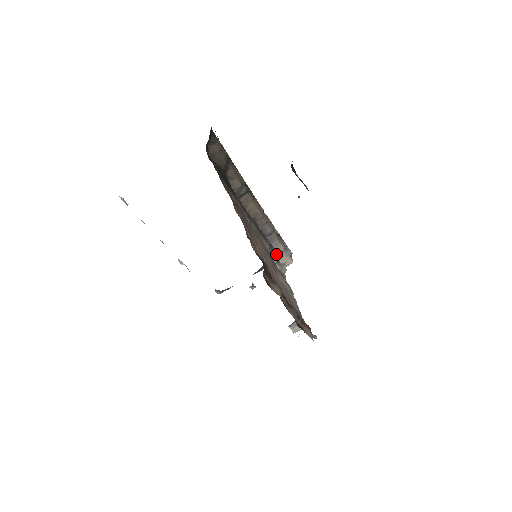
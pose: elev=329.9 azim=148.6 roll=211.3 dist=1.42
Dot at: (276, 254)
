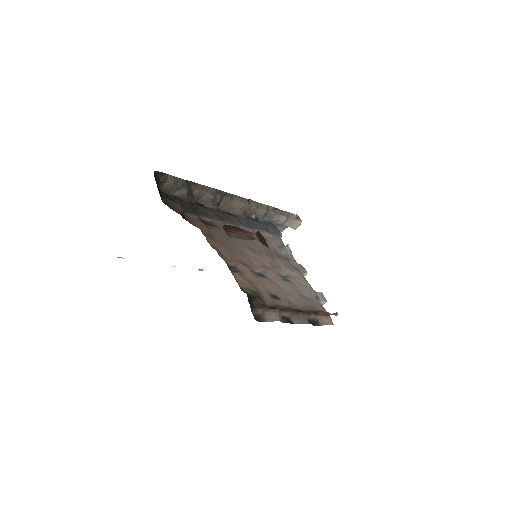
Dot at: (278, 233)
